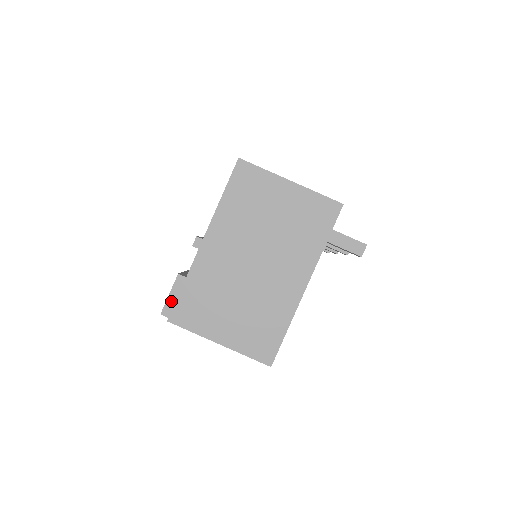
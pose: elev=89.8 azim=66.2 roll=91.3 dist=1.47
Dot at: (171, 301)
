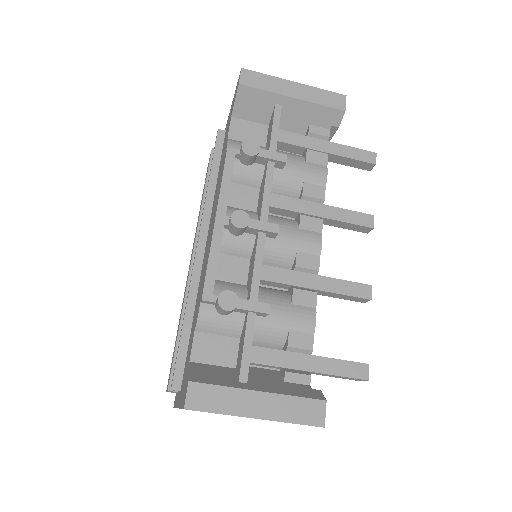
Dot at: occluded
